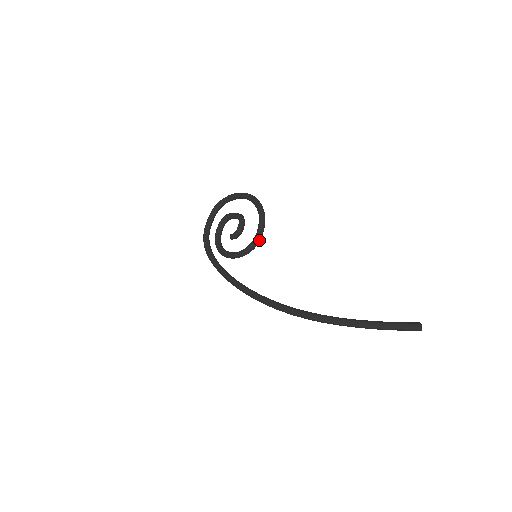
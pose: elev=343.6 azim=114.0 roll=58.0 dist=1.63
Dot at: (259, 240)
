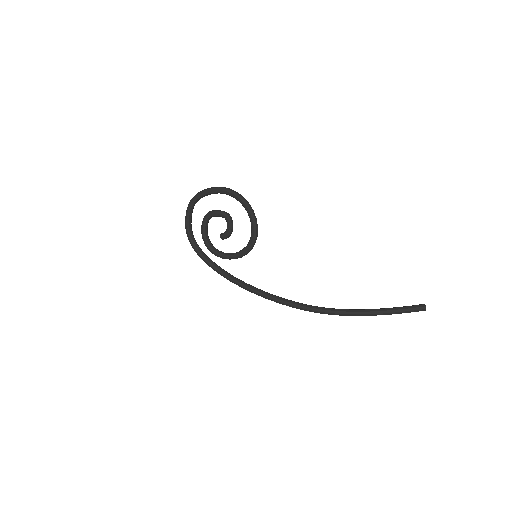
Dot at: occluded
